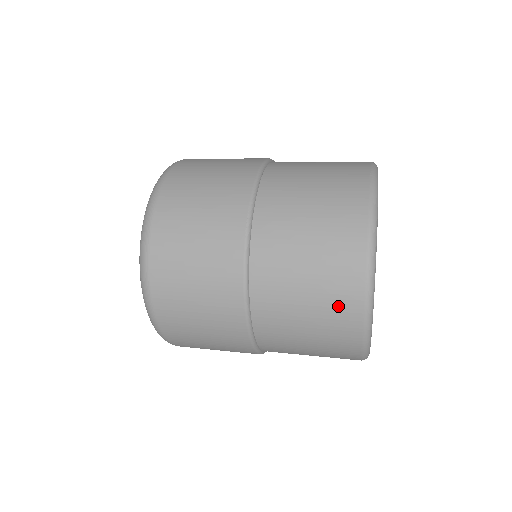
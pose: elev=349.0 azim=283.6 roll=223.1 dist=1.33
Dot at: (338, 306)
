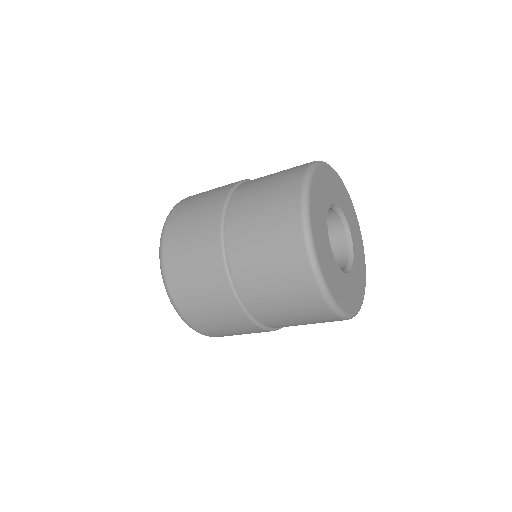
Dot at: (284, 227)
